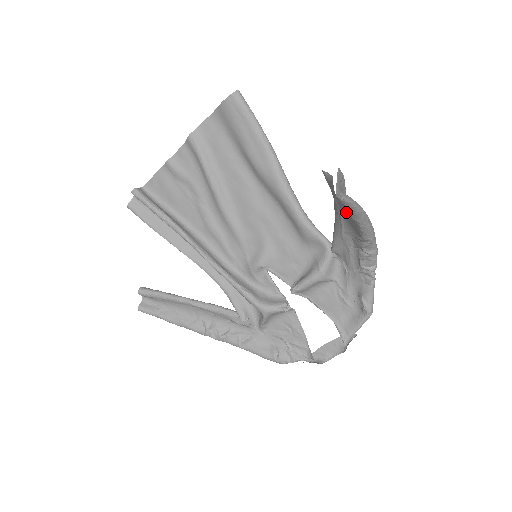
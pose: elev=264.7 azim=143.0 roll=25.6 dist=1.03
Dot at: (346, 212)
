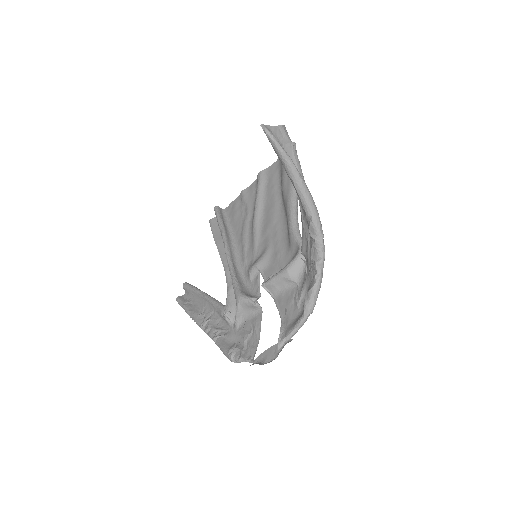
Dot at: (283, 165)
